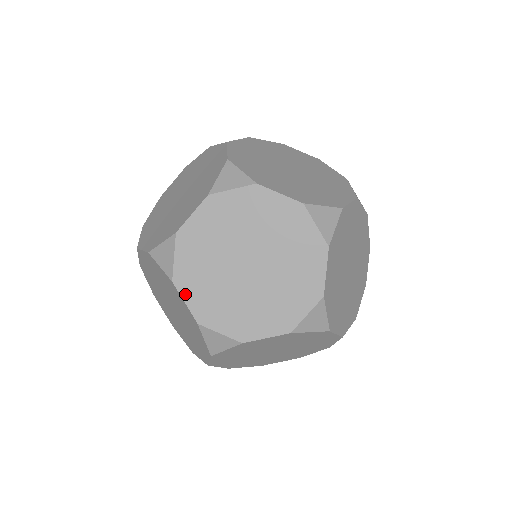
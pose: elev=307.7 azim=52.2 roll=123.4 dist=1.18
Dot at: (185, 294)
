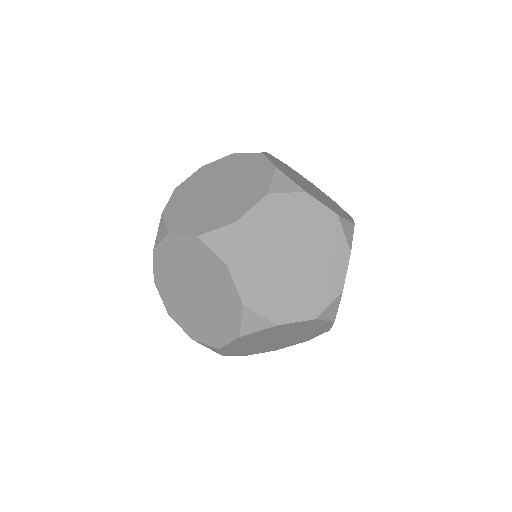
Dot at: (236, 277)
